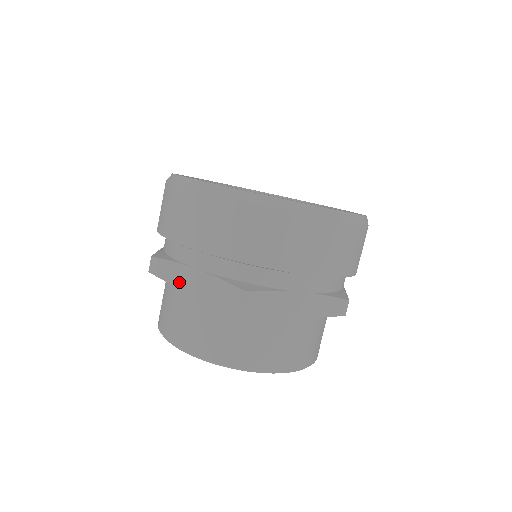
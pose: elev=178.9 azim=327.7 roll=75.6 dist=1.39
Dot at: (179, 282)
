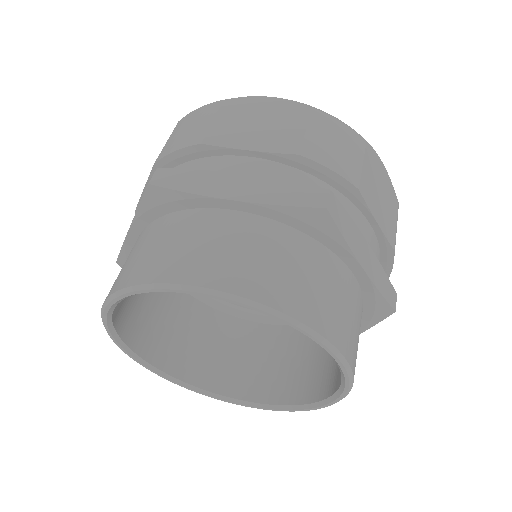
Dot at: (210, 190)
